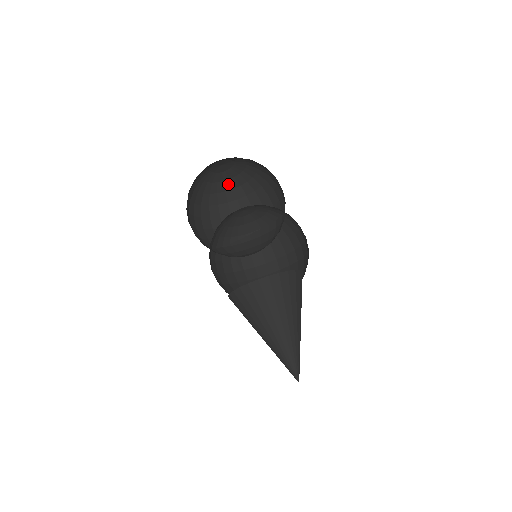
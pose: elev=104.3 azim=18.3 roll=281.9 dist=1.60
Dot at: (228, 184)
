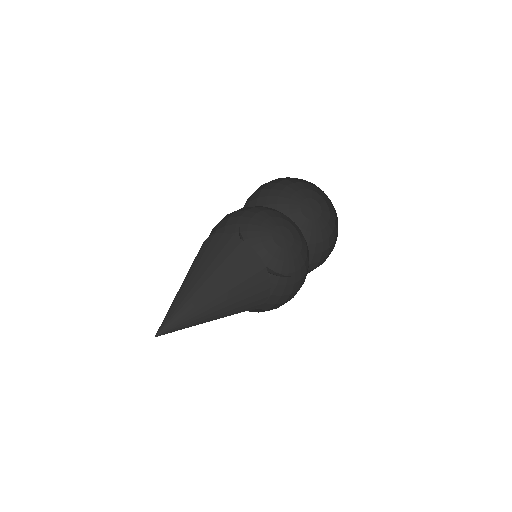
Dot at: occluded
